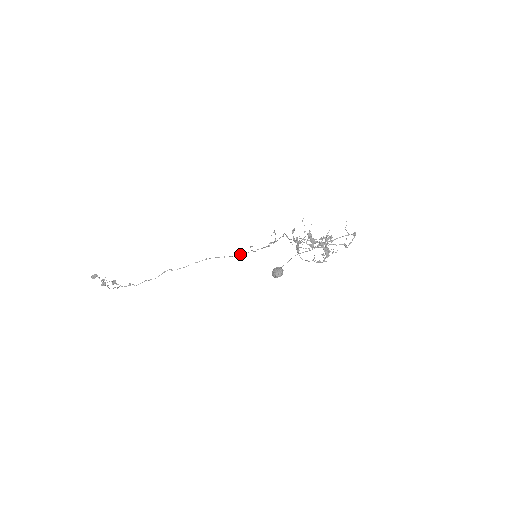
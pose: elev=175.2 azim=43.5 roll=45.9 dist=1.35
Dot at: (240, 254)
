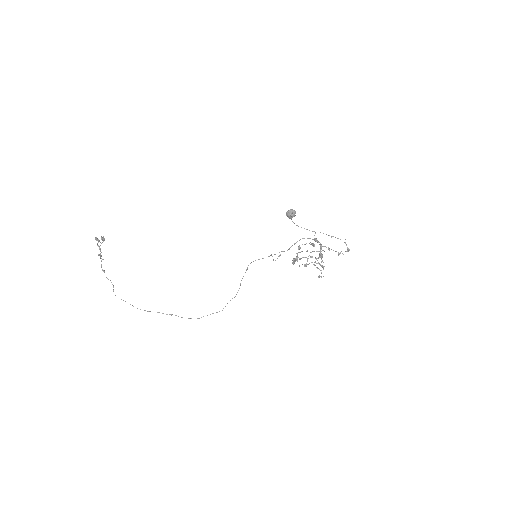
Dot at: occluded
